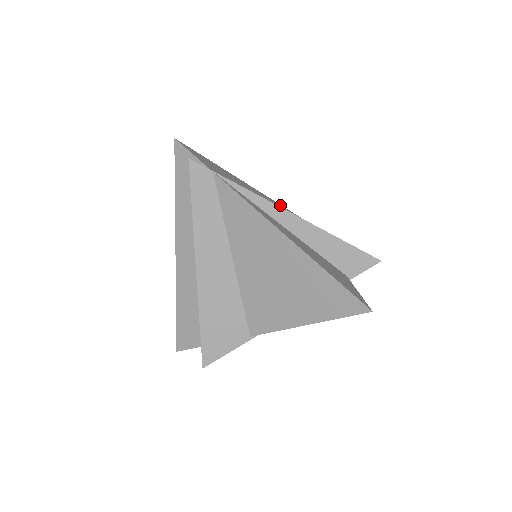
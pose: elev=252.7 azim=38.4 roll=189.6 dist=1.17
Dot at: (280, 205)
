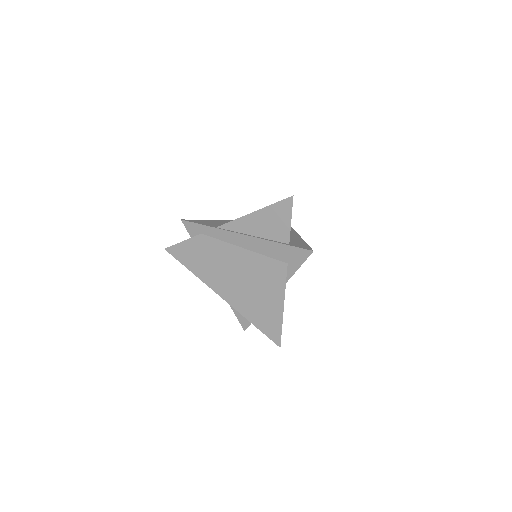
Dot at: occluded
